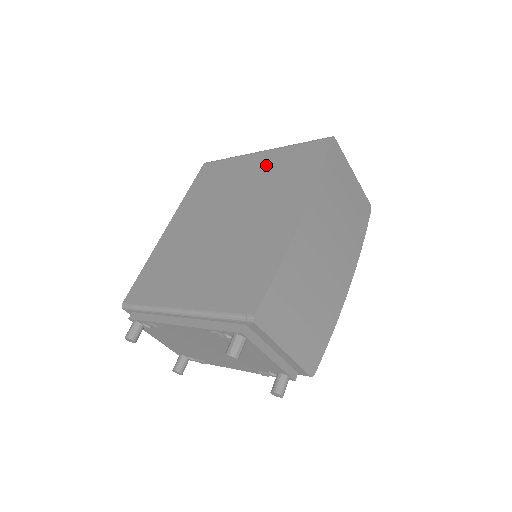
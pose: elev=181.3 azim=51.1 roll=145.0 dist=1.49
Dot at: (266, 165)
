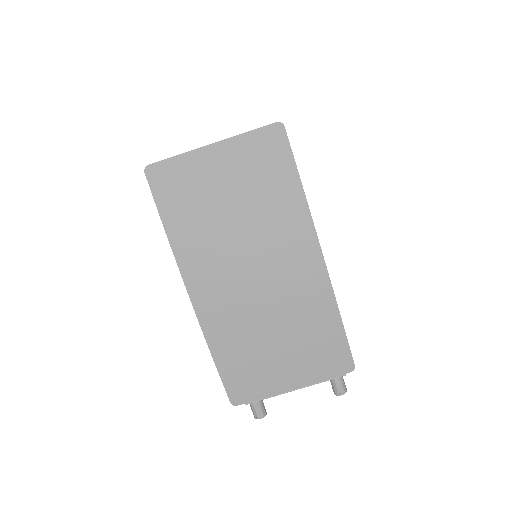
Dot at: occluded
